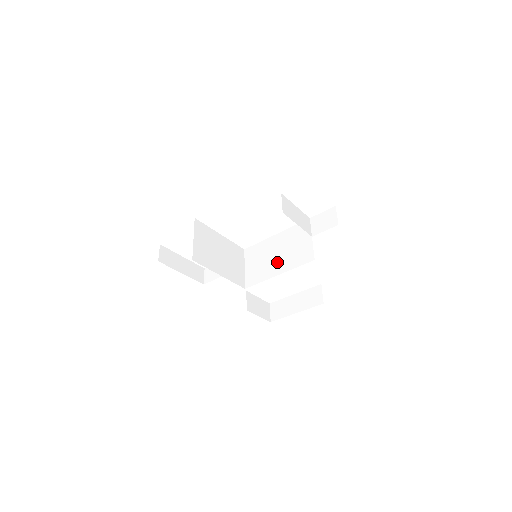
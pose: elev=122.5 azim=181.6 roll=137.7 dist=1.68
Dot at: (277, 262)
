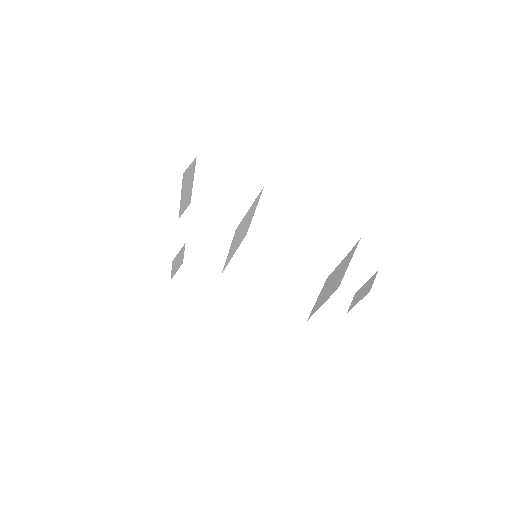
Dot at: (271, 284)
